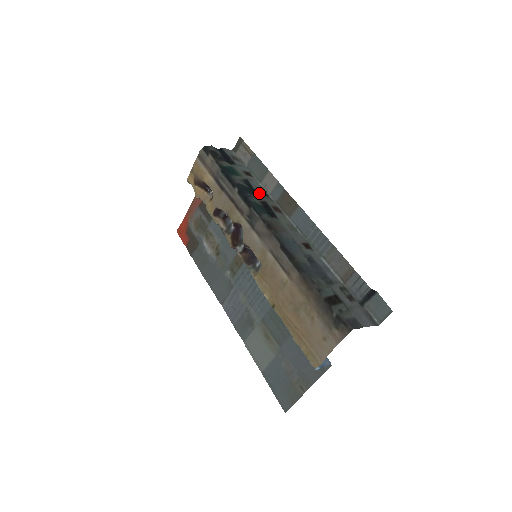
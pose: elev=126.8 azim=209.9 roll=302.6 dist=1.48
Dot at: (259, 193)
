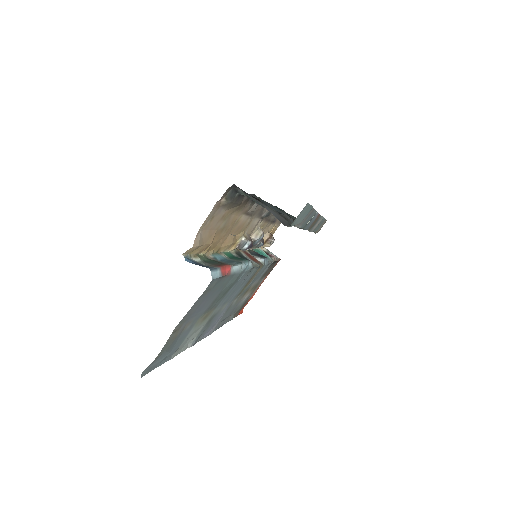
Dot at: occluded
